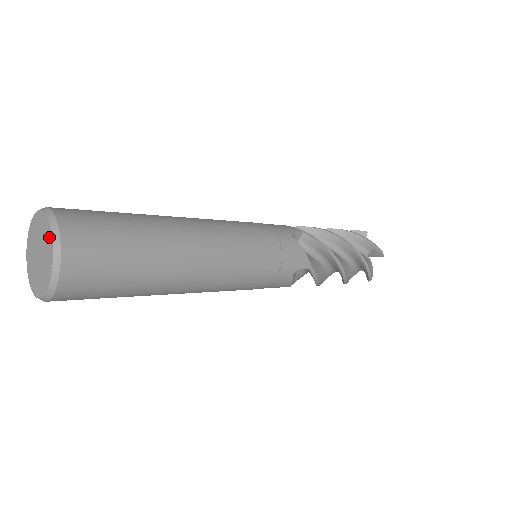
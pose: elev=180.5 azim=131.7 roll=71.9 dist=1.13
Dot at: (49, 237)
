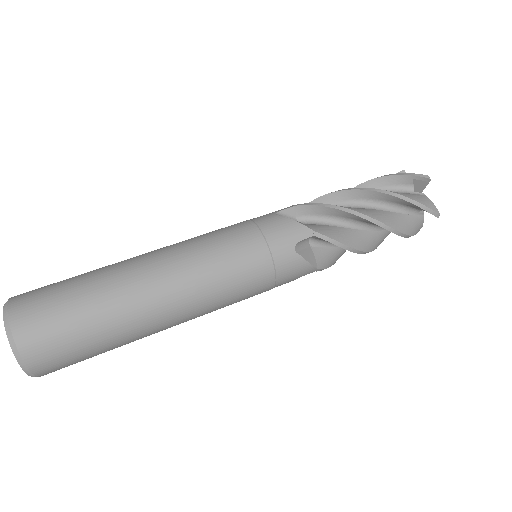
Dot at: (16, 355)
